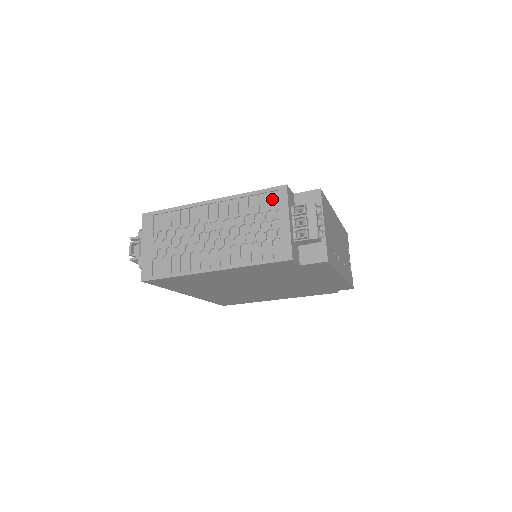
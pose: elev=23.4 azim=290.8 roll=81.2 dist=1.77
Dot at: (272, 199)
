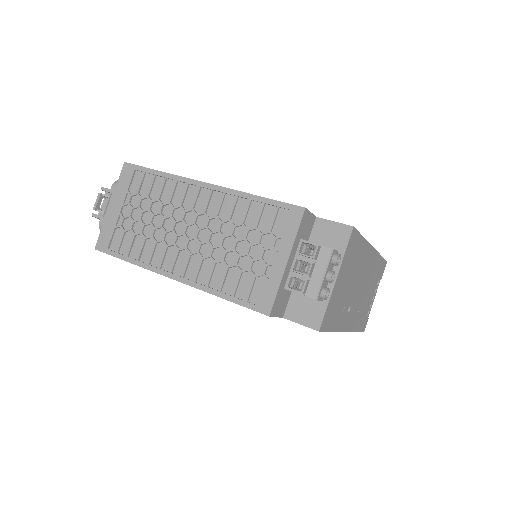
Dot at: (279, 219)
